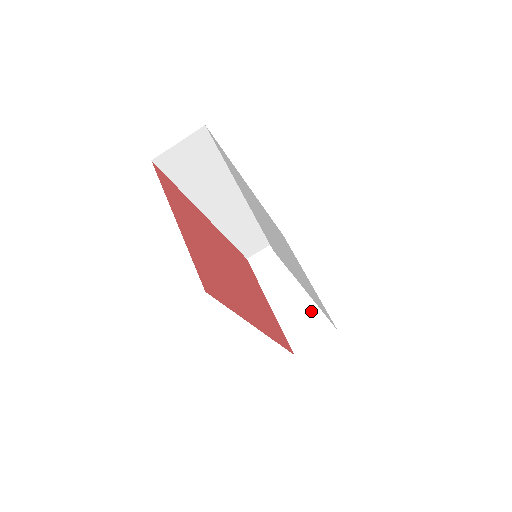
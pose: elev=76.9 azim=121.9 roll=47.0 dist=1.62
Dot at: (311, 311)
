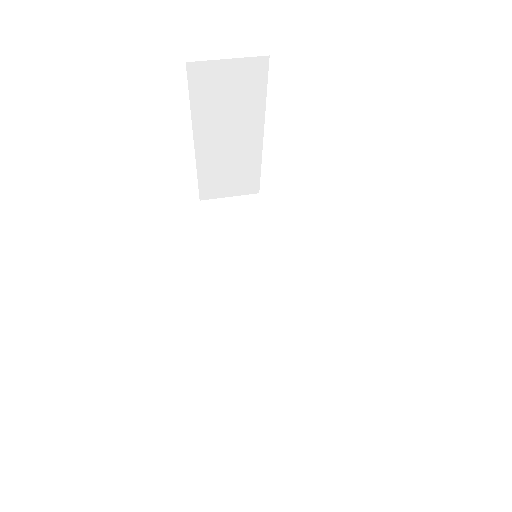
Dot at: occluded
